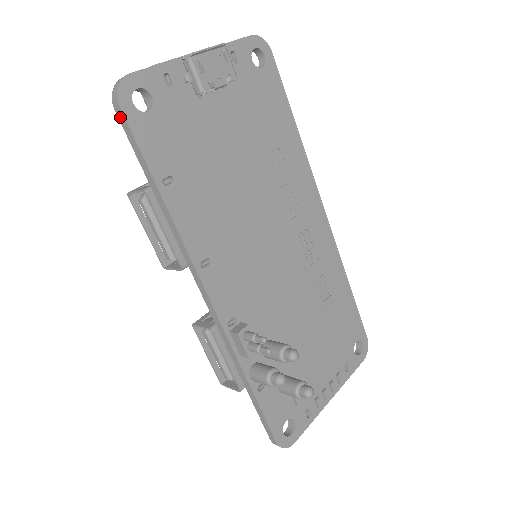
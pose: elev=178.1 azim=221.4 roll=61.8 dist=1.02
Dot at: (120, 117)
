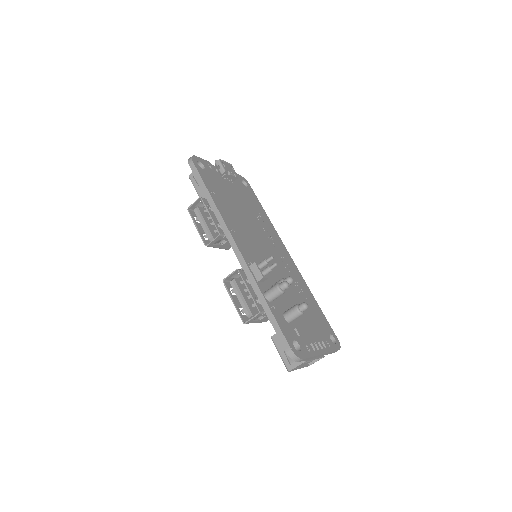
Dot at: (192, 167)
